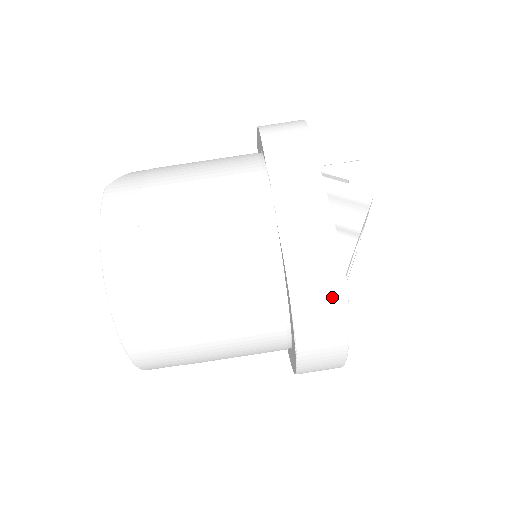
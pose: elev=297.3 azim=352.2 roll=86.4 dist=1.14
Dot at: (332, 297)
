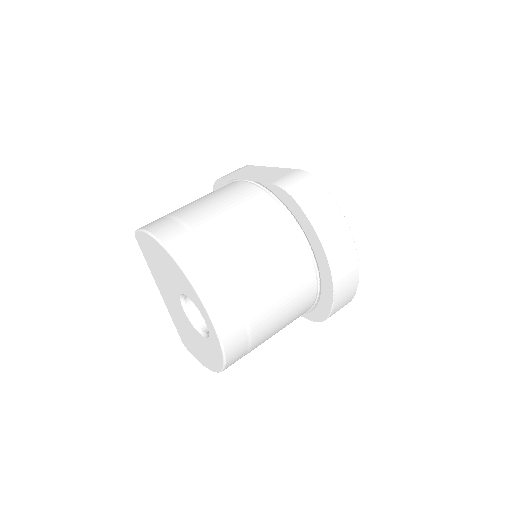
Dot at: (314, 187)
